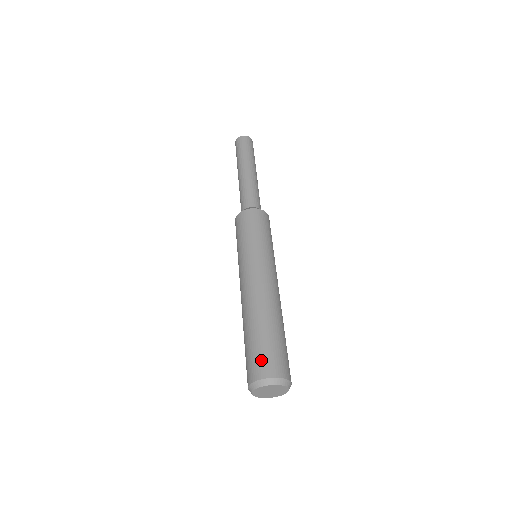
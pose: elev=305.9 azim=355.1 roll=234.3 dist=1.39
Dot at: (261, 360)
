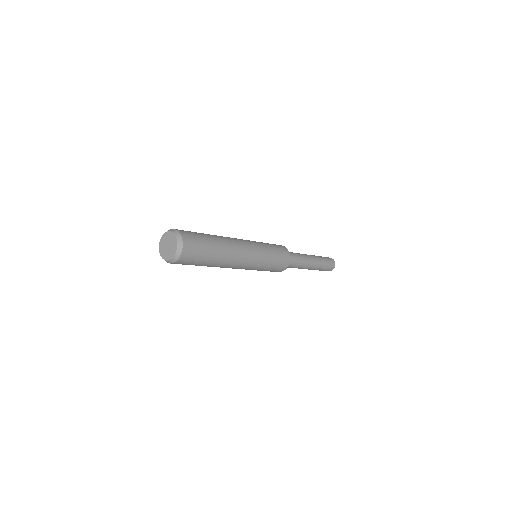
Dot at: occluded
